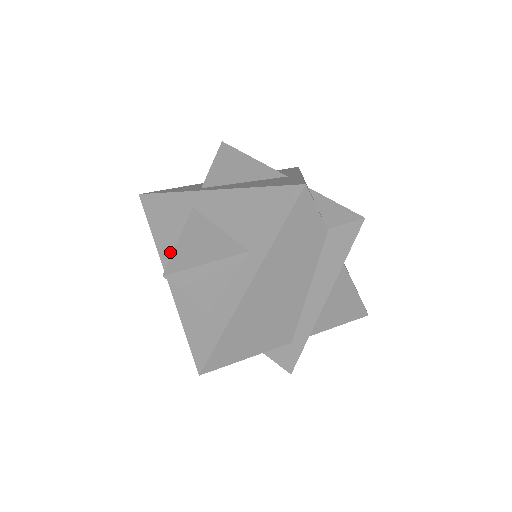
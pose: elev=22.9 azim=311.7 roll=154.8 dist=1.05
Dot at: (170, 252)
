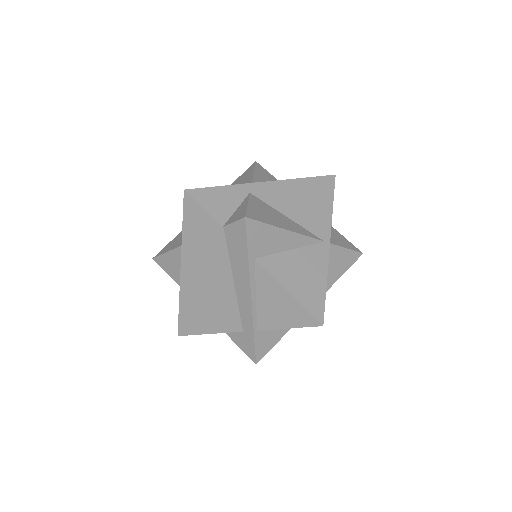
Dot at: occluded
